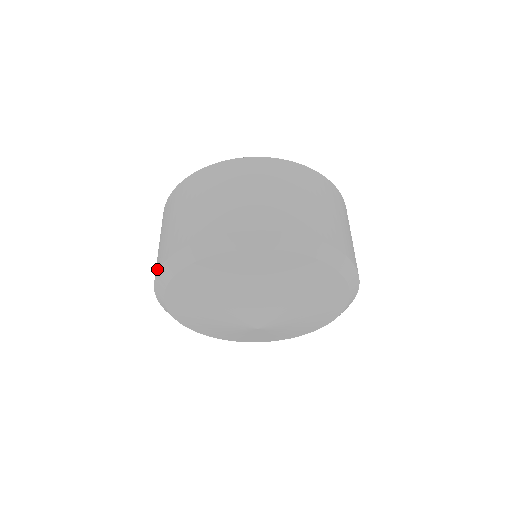
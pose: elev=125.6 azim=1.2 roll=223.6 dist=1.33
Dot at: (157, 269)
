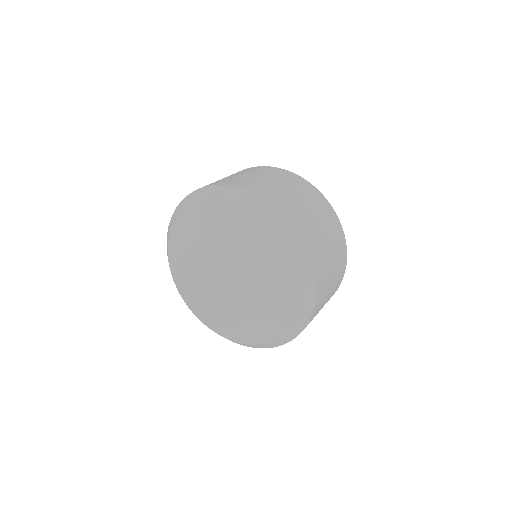
Dot at: occluded
